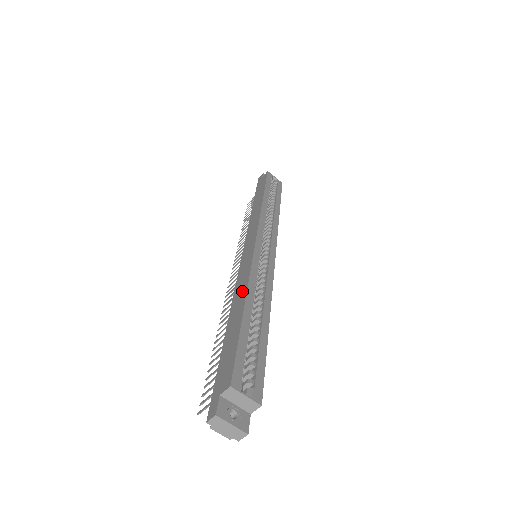
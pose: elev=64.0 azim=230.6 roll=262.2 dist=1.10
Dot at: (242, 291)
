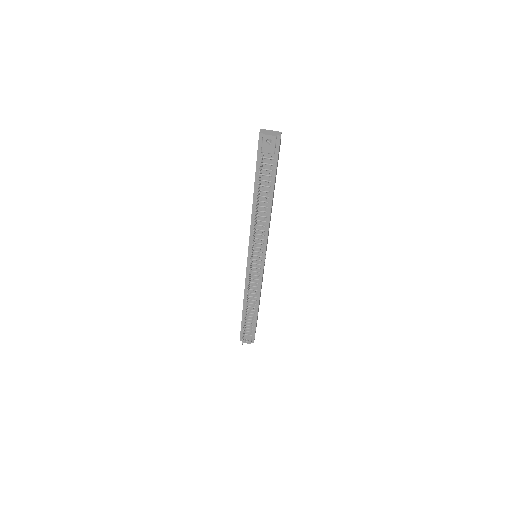
Dot at: occluded
